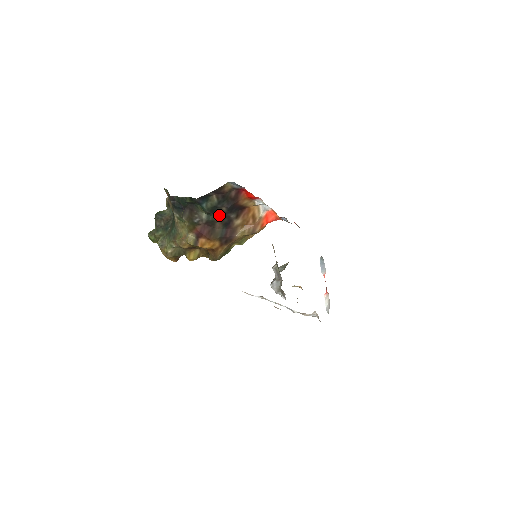
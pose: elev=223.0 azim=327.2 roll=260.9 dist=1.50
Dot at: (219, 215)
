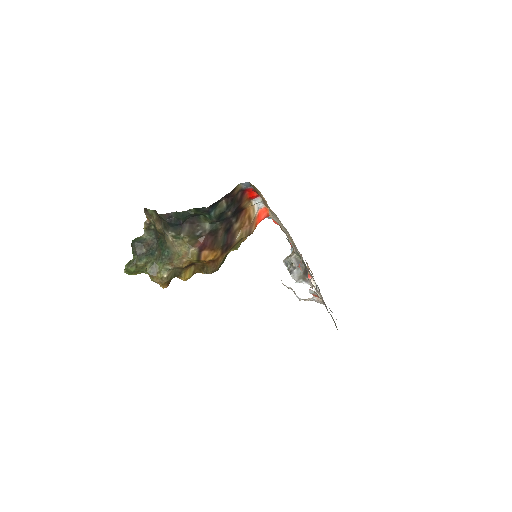
Dot at: (223, 222)
